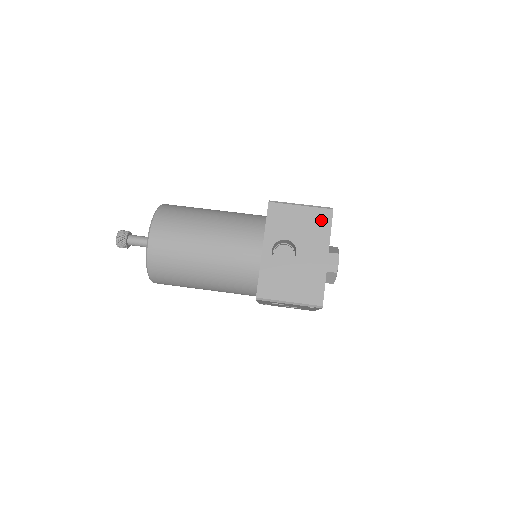
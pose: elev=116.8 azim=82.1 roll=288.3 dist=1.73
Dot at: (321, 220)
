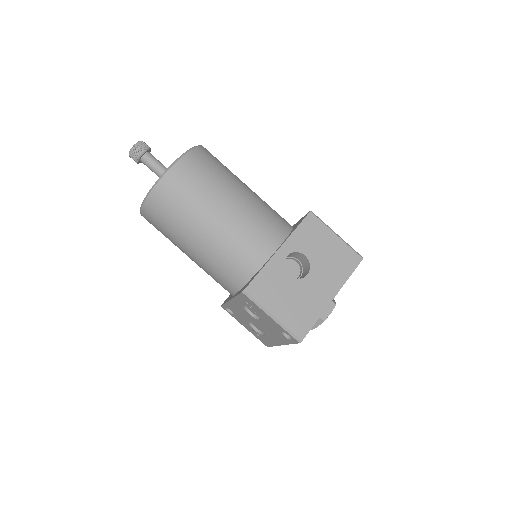
Dot at: (347, 260)
